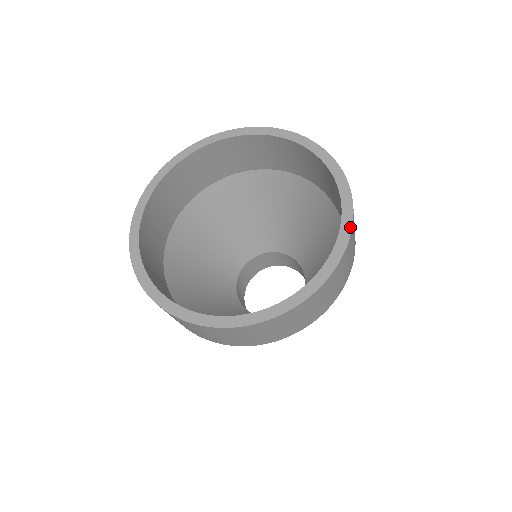
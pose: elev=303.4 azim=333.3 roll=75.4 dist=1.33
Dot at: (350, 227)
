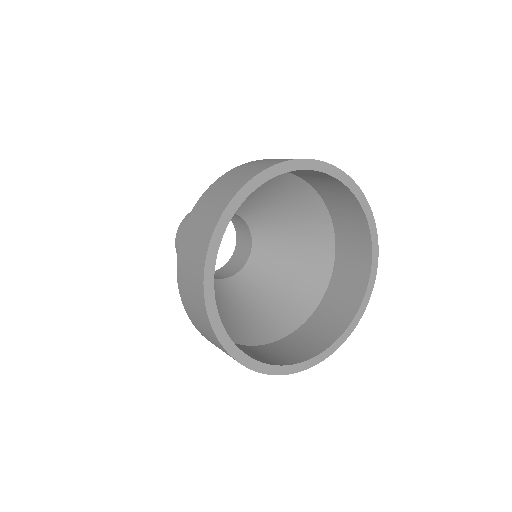
Dot at: (357, 323)
